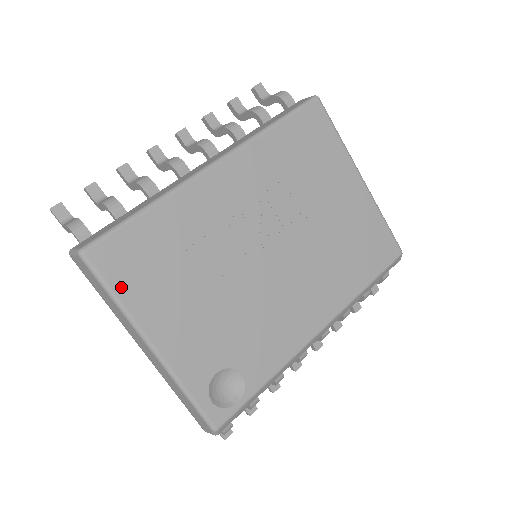
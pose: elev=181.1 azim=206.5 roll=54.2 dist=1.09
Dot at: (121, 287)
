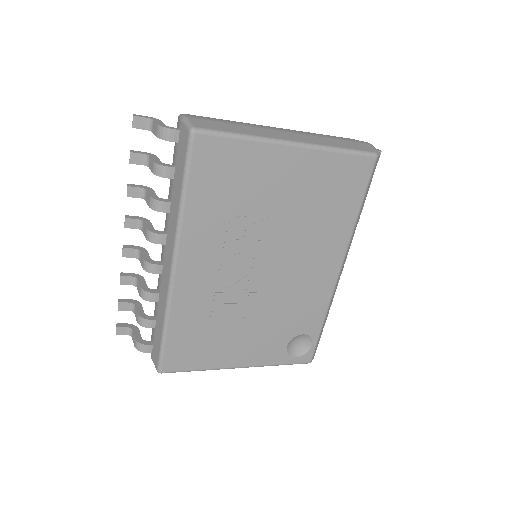
Dot at: (196, 365)
